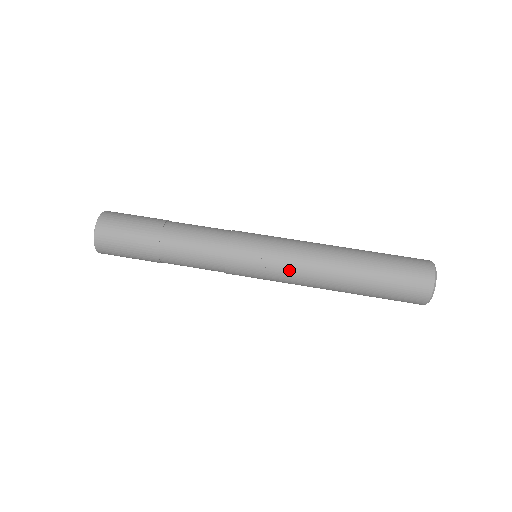
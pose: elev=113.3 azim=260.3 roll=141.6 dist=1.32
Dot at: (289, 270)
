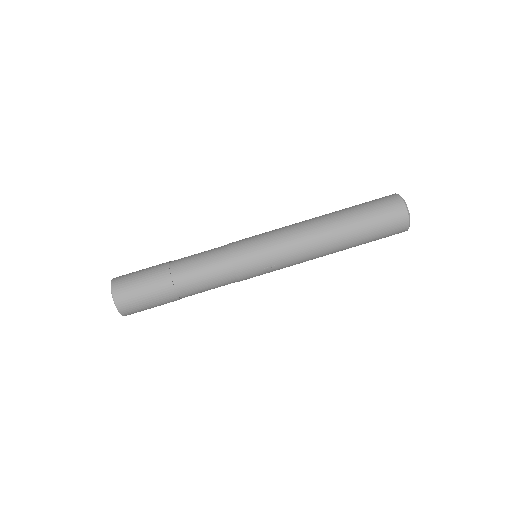
Dot at: (291, 264)
